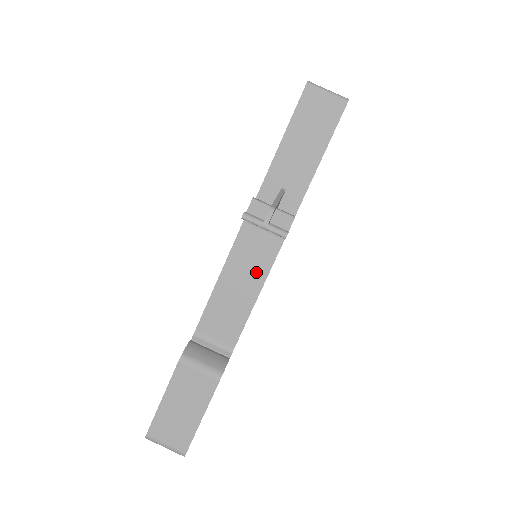
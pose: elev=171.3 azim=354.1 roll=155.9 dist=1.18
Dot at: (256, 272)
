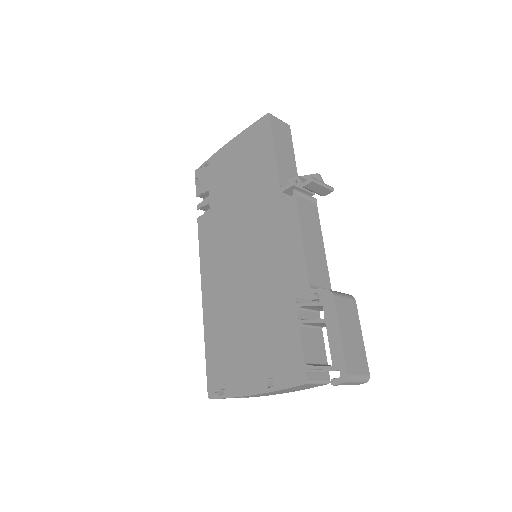
Dot at: (316, 229)
